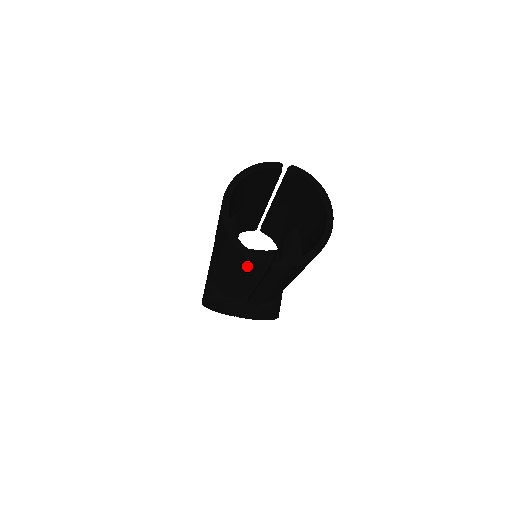
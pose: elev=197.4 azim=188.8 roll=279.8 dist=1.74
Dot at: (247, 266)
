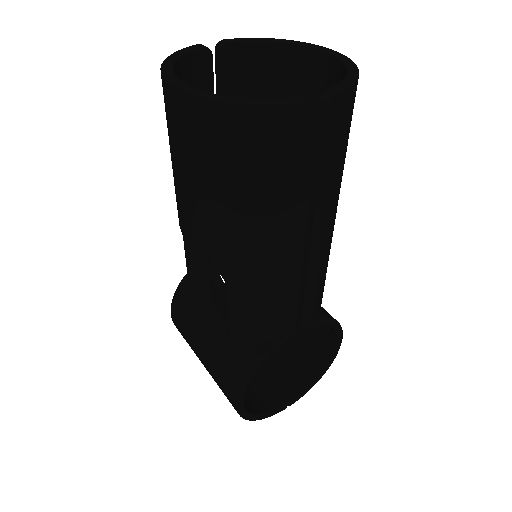
Dot at: (288, 150)
